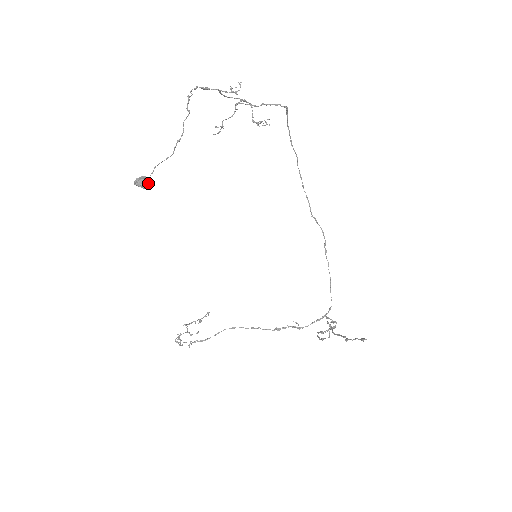
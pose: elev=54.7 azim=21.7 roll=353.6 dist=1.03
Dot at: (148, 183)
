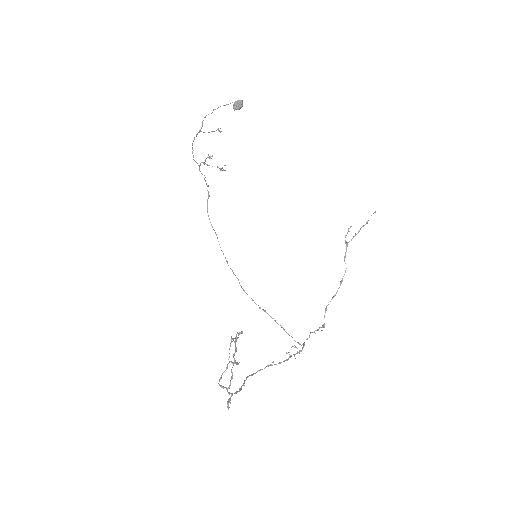
Dot at: (242, 105)
